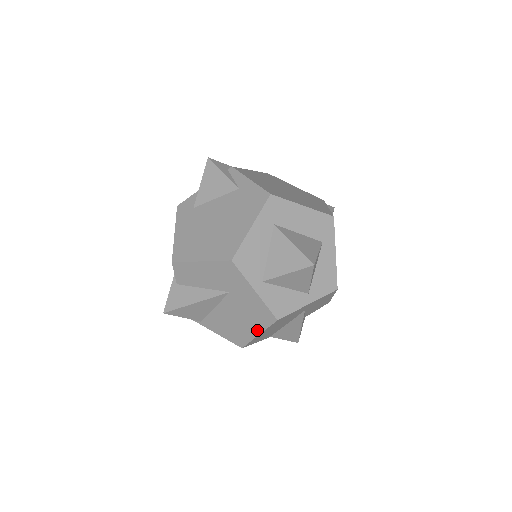
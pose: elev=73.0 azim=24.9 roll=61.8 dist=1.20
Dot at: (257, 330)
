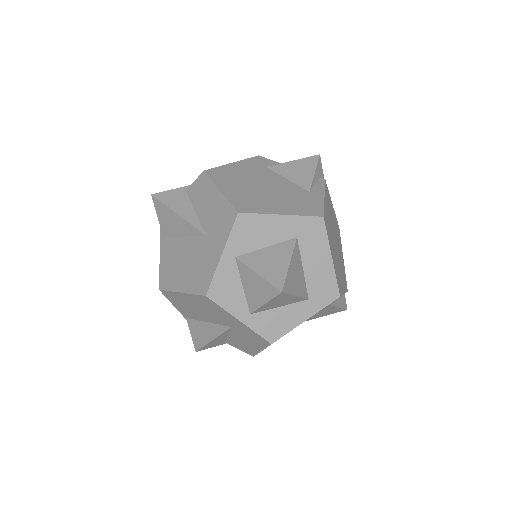
Dot at: (185, 287)
